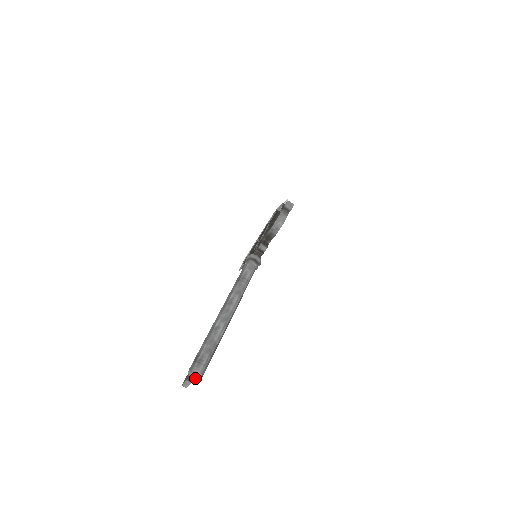
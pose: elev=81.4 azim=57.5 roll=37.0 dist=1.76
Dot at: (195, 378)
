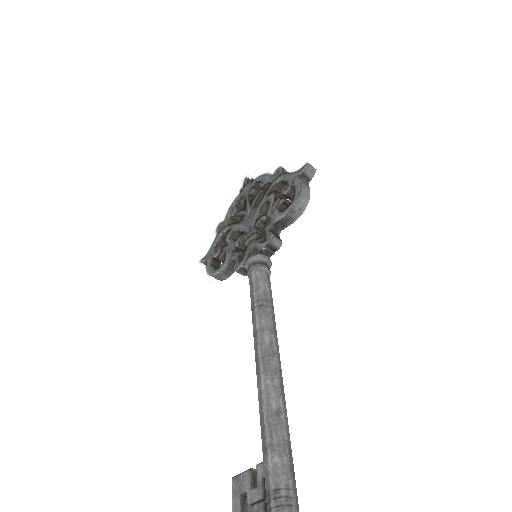
Dot at: out of frame
